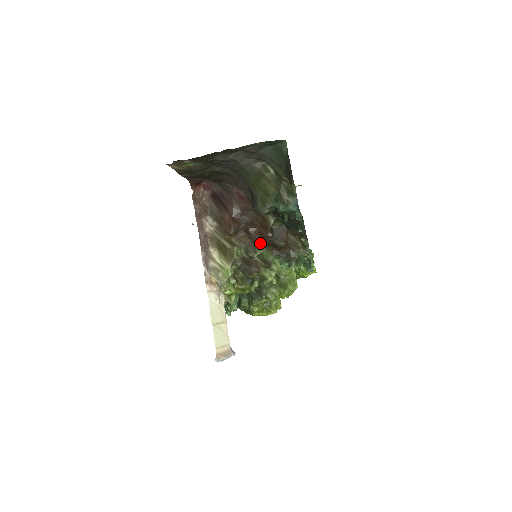
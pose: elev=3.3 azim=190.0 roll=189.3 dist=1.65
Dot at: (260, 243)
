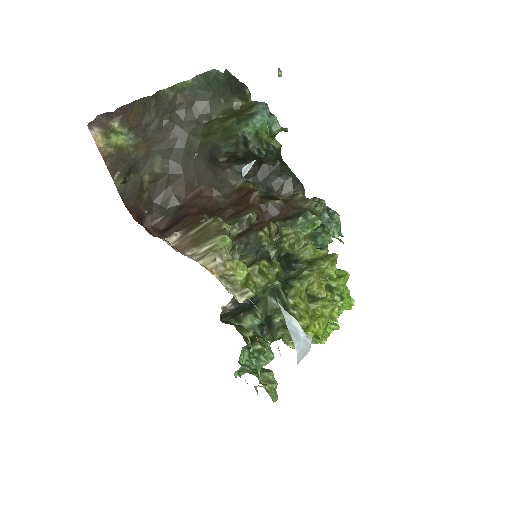
Dot at: (249, 208)
